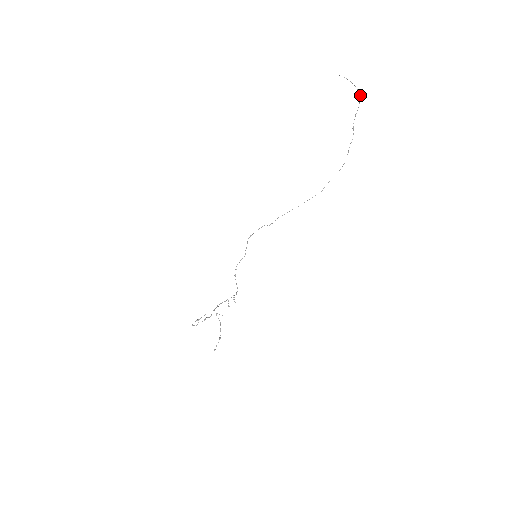
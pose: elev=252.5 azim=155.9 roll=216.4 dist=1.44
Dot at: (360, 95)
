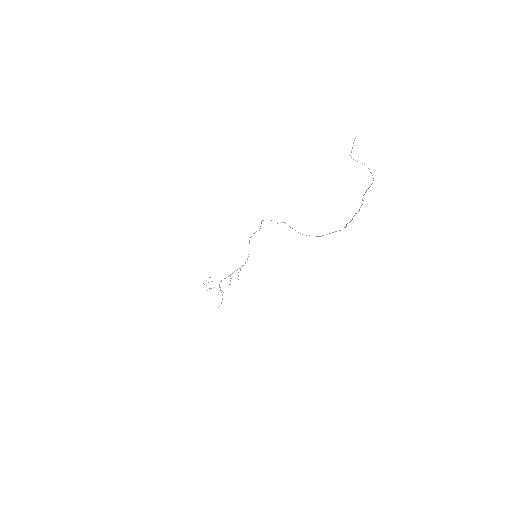
Dot at: occluded
